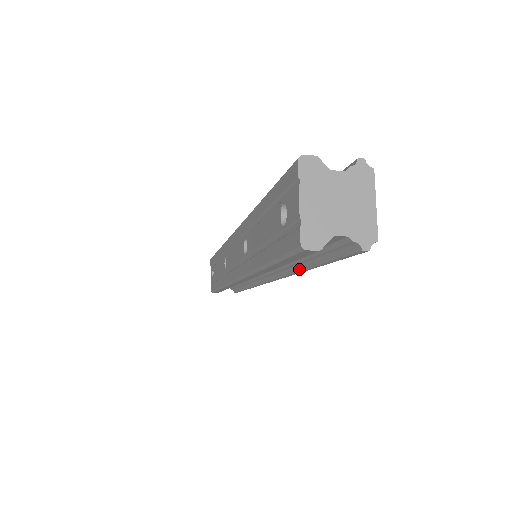
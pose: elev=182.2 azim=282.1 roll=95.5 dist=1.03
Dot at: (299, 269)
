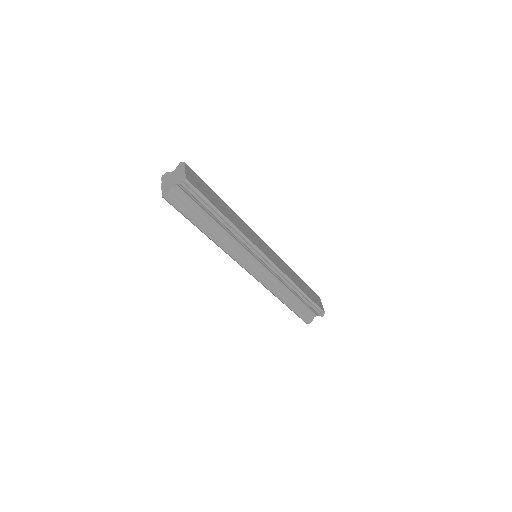
Dot at: (227, 228)
